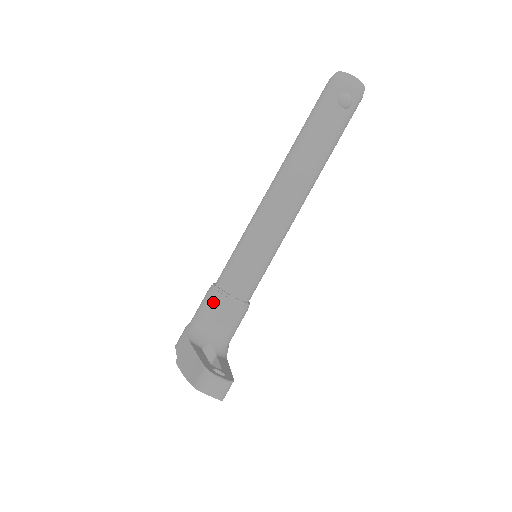
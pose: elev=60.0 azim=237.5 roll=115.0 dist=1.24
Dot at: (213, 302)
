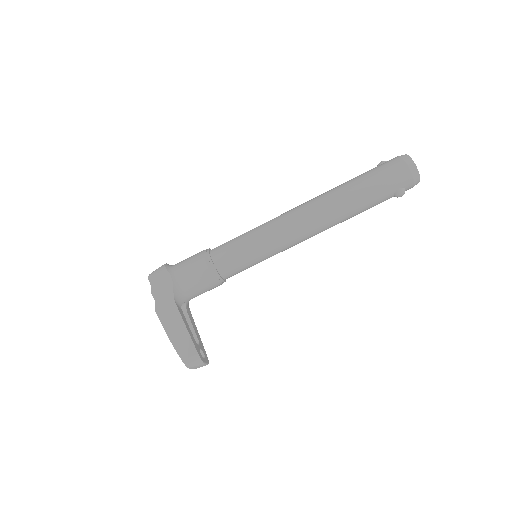
Dot at: (206, 278)
